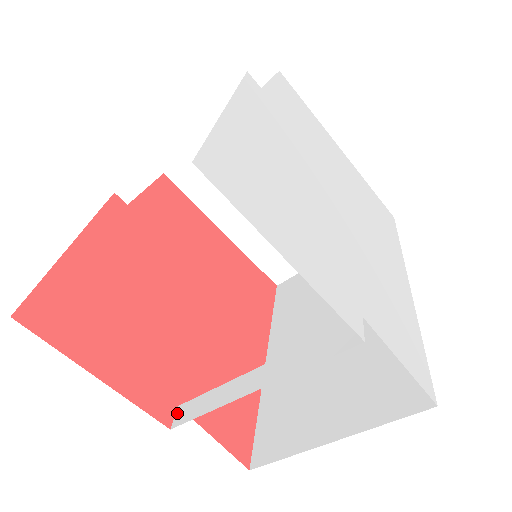
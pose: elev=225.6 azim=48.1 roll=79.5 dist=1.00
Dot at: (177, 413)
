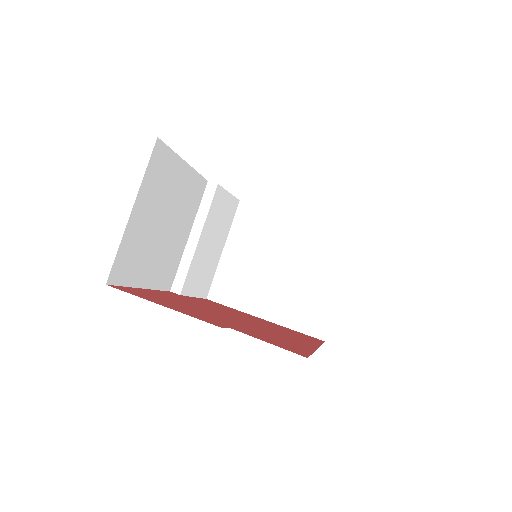
Dot at: occluded
